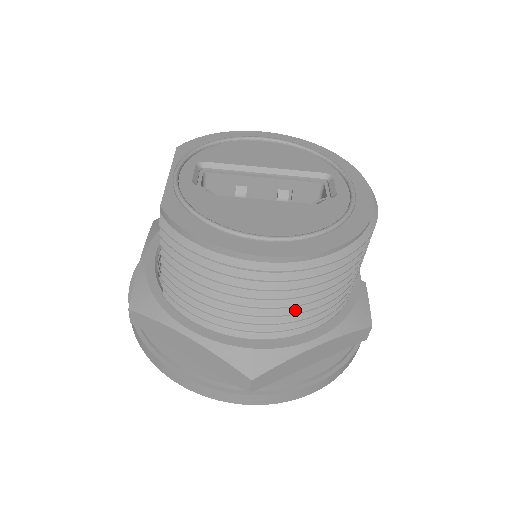
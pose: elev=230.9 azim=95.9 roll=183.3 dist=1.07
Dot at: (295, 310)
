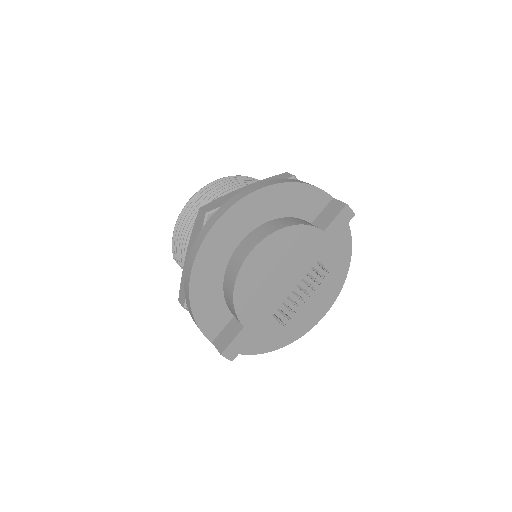
Dot at: occluded
